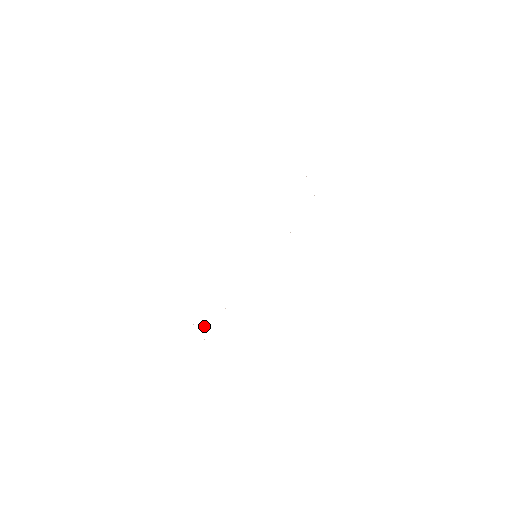
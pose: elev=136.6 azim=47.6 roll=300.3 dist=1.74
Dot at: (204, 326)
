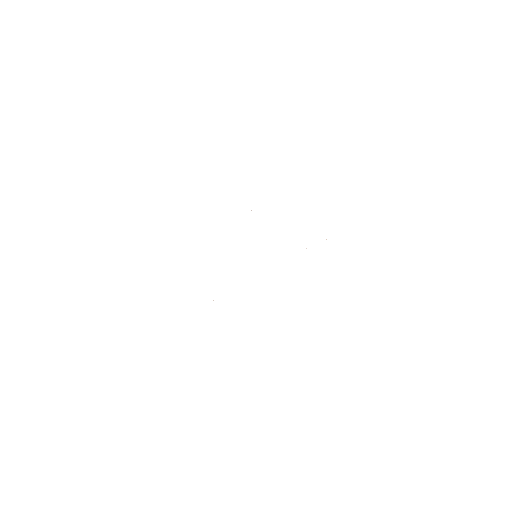
Dot at: occluded
